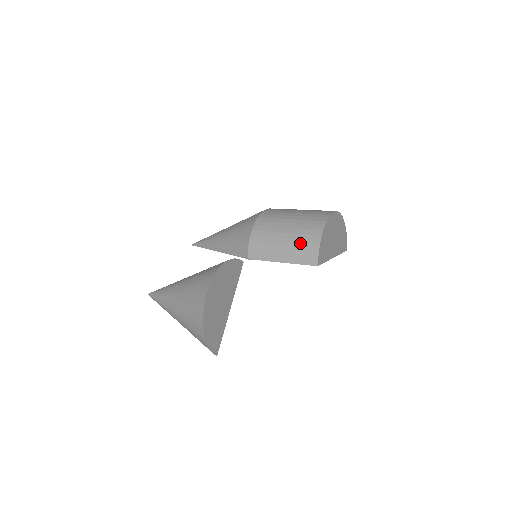
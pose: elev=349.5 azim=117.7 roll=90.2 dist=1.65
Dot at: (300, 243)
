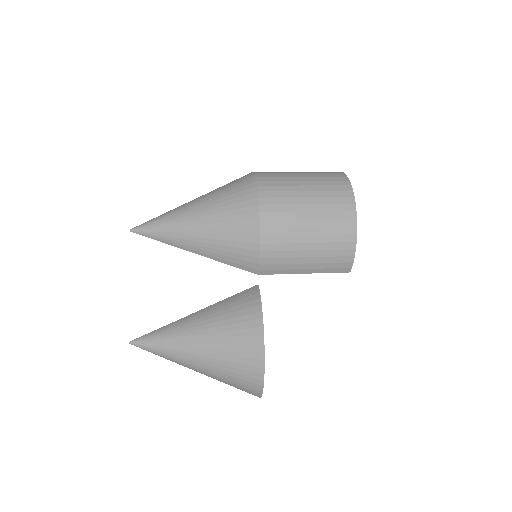
Dot at: (330, 254)
